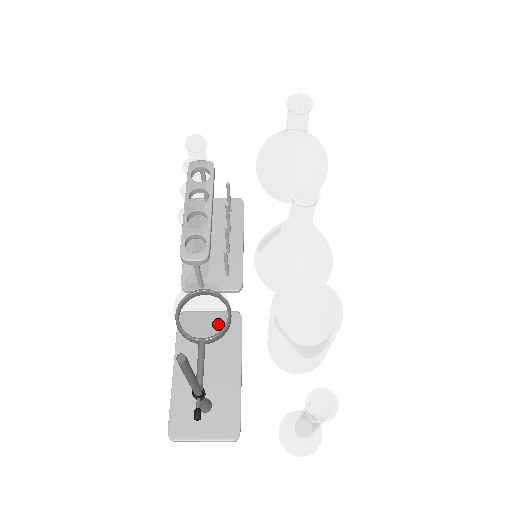
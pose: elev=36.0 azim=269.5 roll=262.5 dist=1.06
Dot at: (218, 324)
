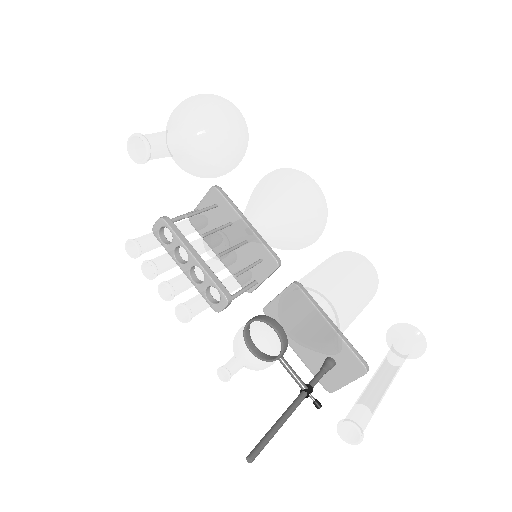
Dot at: (271, 356)
